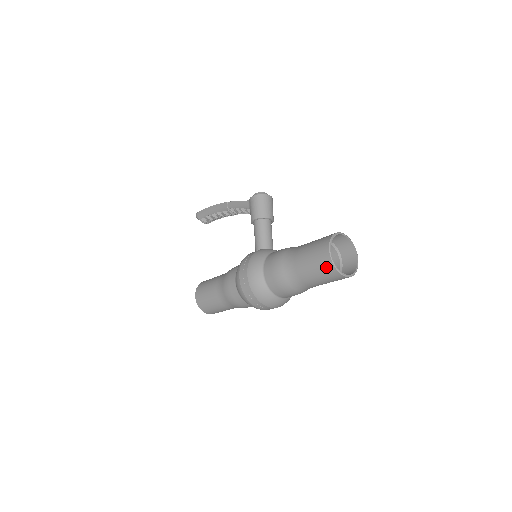
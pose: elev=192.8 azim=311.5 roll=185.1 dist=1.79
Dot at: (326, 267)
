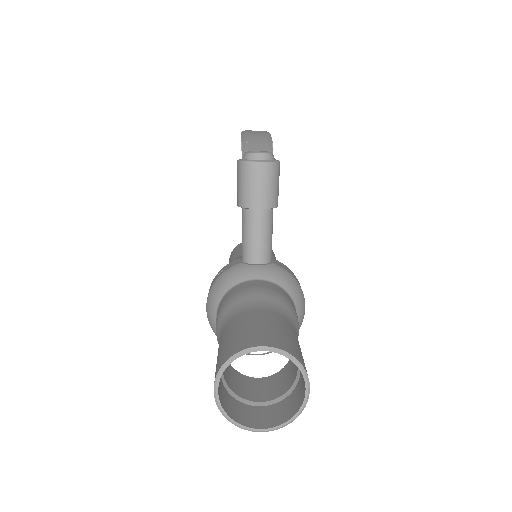
Dot at: occluded
